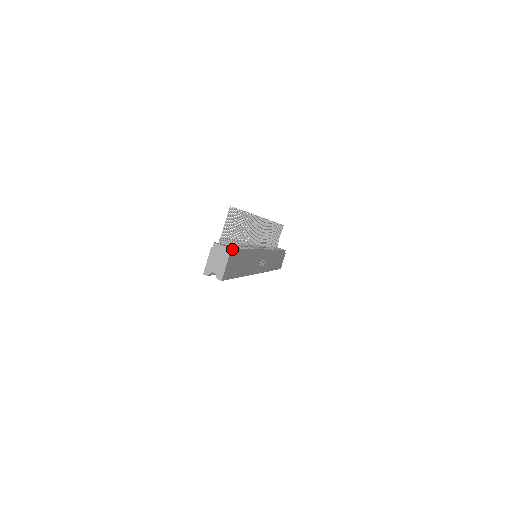
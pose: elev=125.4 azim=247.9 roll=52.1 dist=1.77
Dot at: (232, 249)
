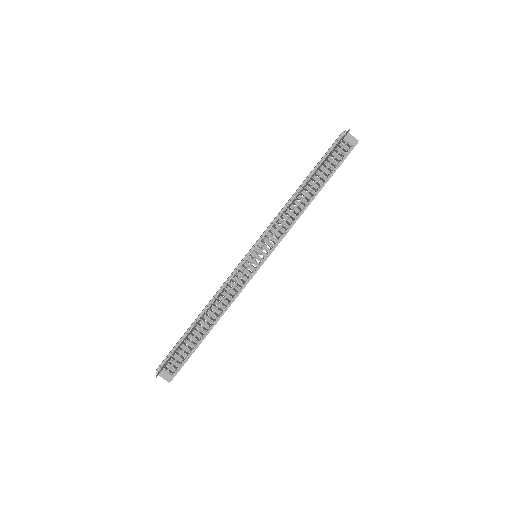
Dot at: (174, 376)
